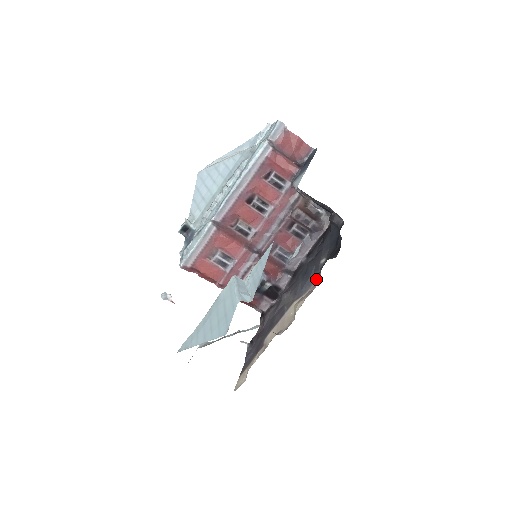
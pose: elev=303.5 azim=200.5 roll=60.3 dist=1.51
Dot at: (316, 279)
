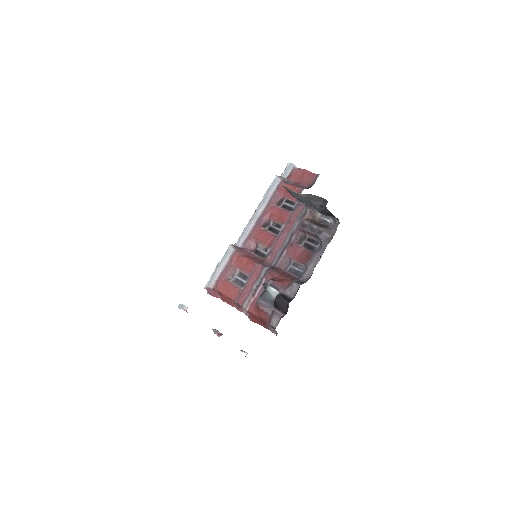
Dot at: occluded
